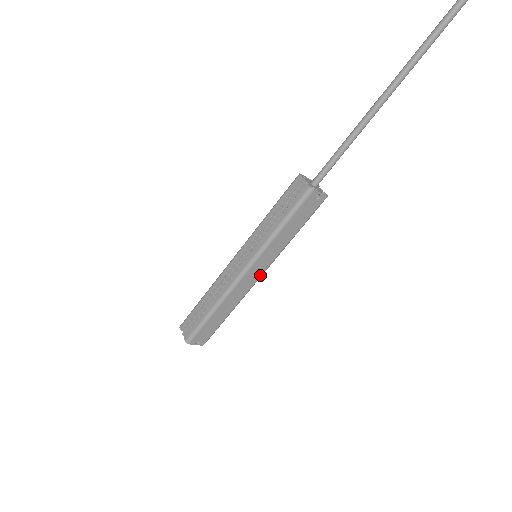
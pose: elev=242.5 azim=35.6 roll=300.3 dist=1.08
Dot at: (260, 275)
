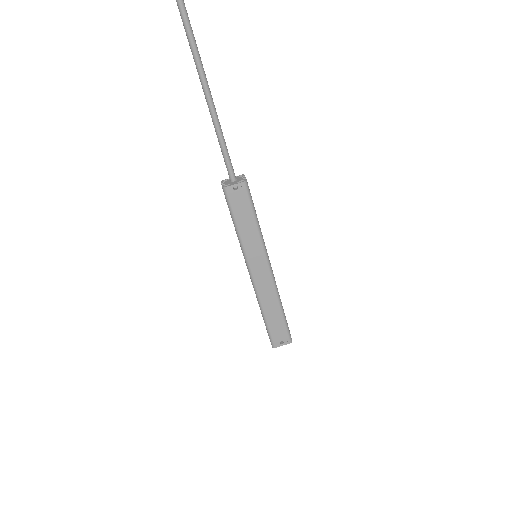
Dot at: (267, 268)
